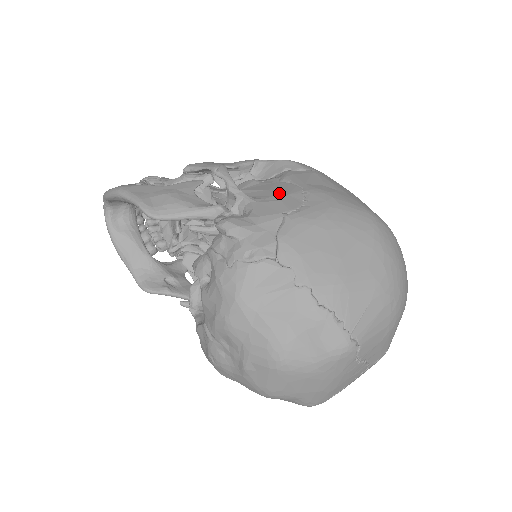
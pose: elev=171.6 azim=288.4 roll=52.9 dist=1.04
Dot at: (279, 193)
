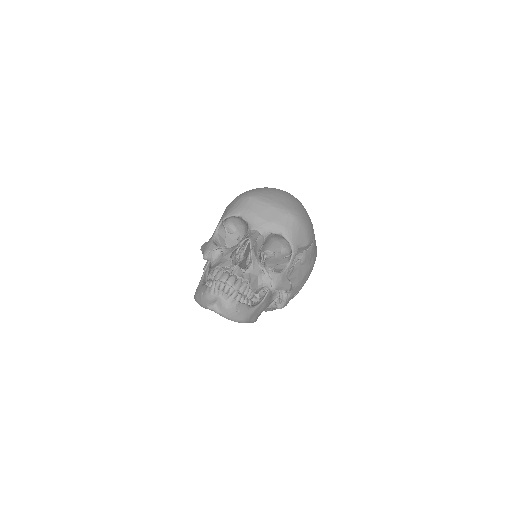
Dot at: (301, 279)
